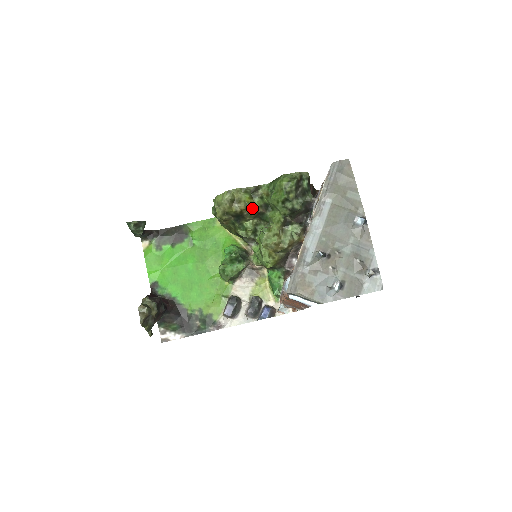
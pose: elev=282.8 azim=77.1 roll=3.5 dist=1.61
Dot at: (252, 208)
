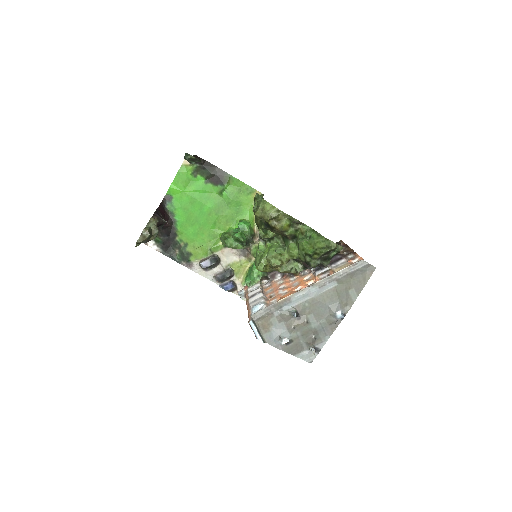
Dot at: (283, 232)
